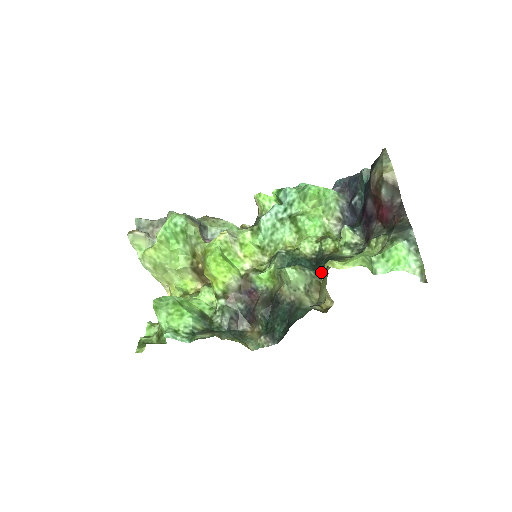
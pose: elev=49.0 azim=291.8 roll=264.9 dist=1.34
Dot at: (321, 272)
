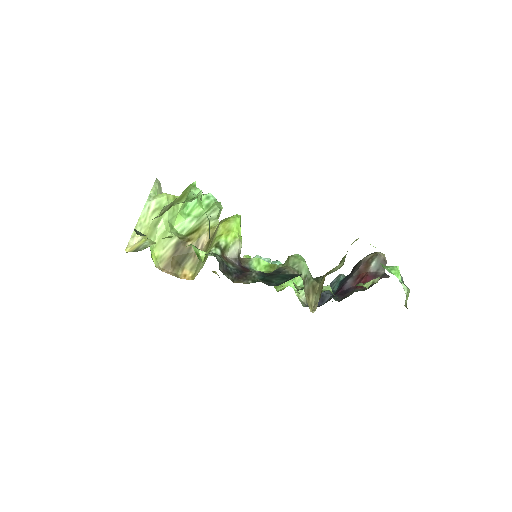
Dot at: (321, 276)
